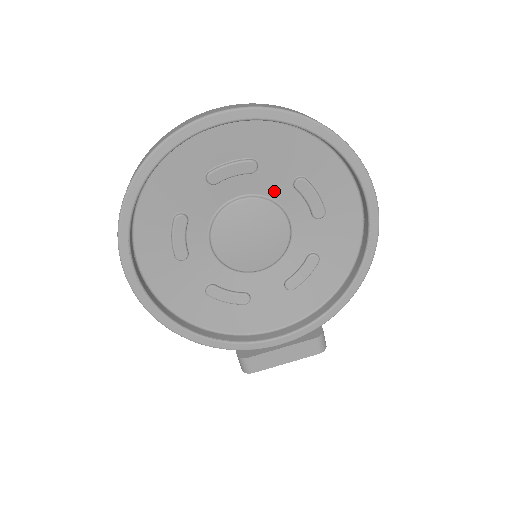
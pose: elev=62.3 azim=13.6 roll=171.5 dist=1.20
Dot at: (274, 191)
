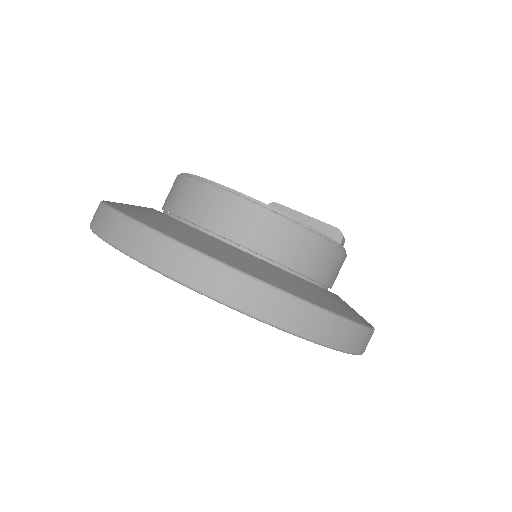
Dot at: occluded
